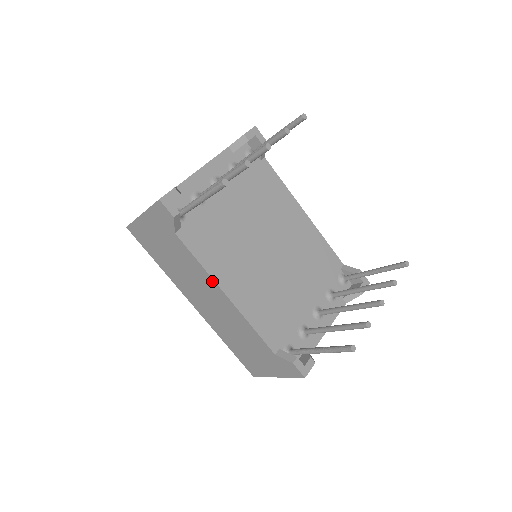
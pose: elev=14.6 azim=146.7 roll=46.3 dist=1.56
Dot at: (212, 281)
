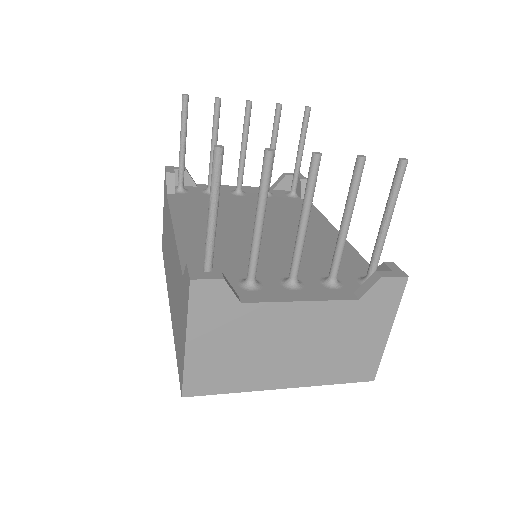
Dot at: (171, 222)
